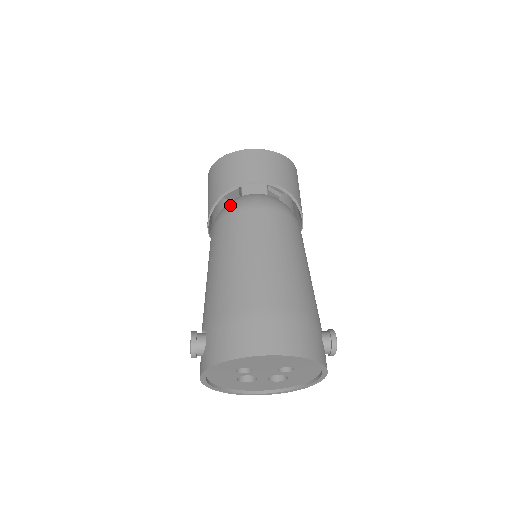
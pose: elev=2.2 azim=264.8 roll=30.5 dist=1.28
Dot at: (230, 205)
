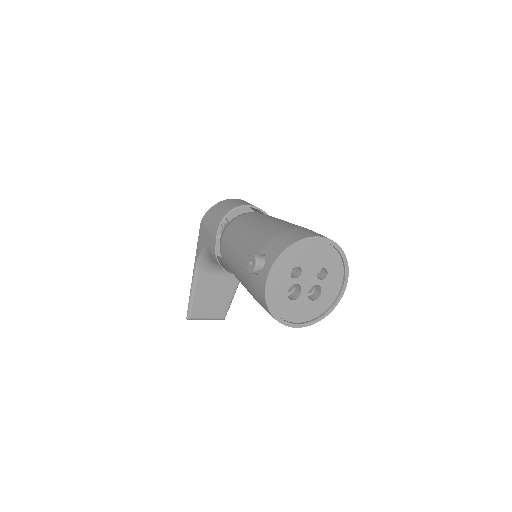
Dot at: (235, 217)
